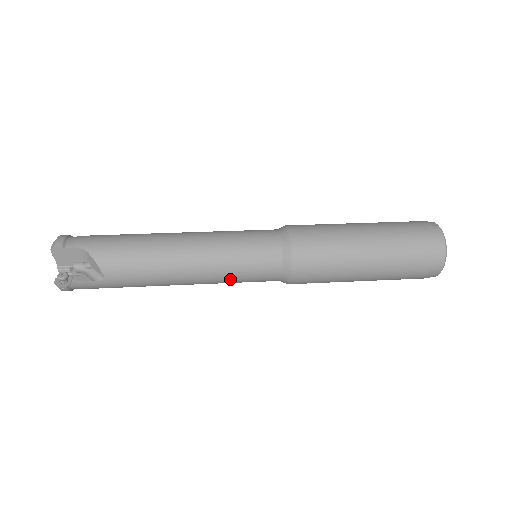
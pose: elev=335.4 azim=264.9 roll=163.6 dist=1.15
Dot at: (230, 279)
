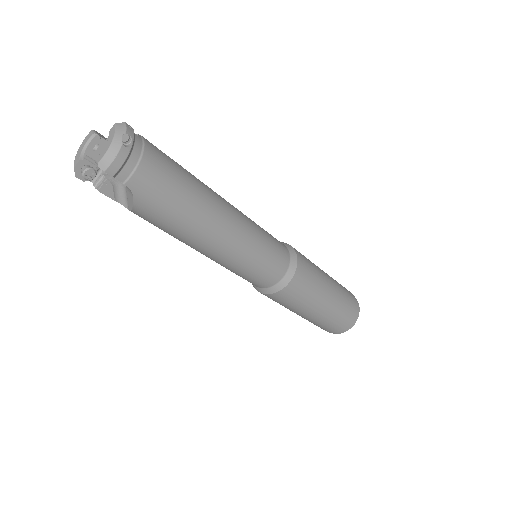
Dot at: (259, 228)
